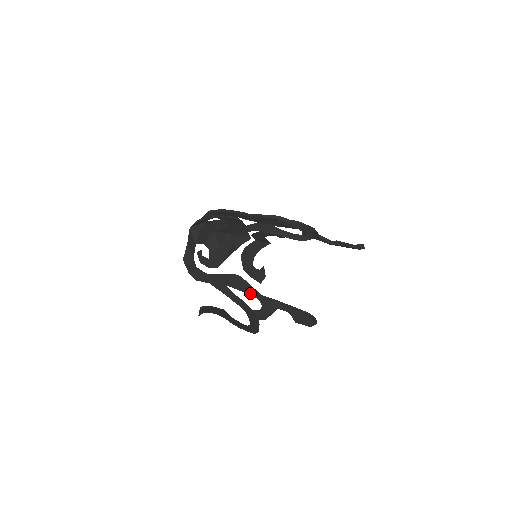
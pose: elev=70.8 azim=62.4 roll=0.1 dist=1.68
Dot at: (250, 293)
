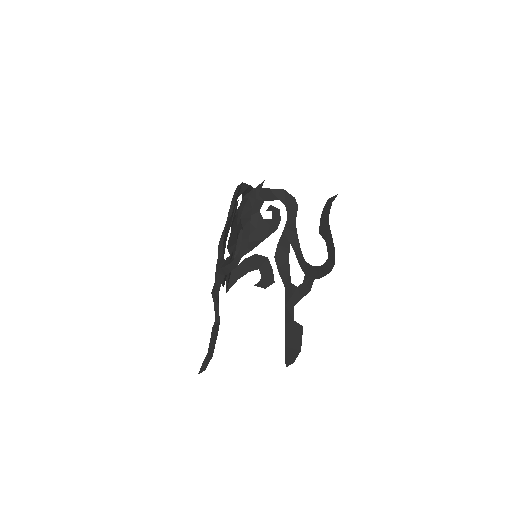
Dot at: occluded
